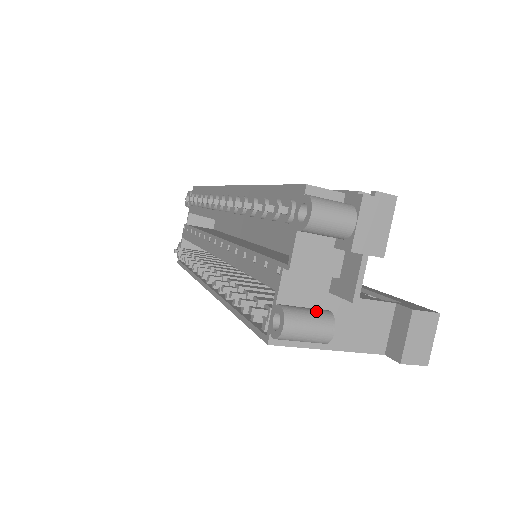
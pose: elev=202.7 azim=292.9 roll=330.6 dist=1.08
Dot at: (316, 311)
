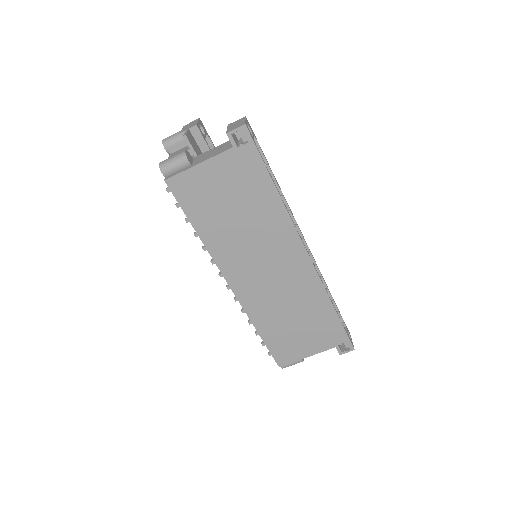
Dot at: occluded
